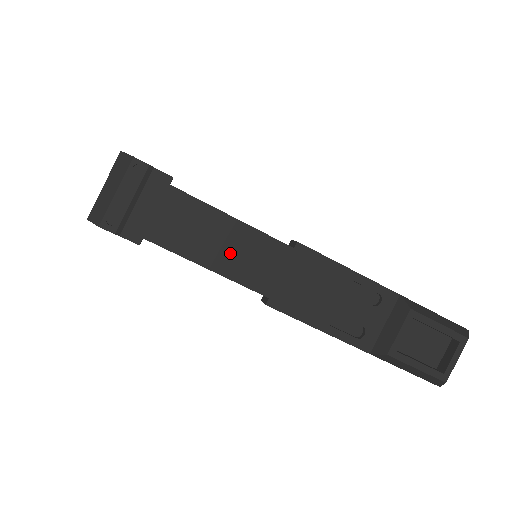
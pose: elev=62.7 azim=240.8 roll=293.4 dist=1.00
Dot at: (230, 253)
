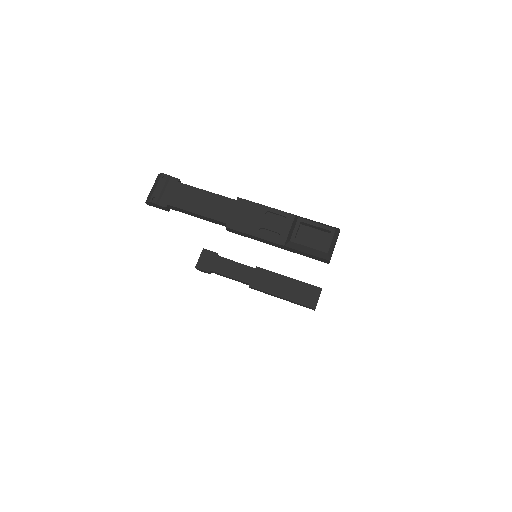
Dot at: (206, 206)
